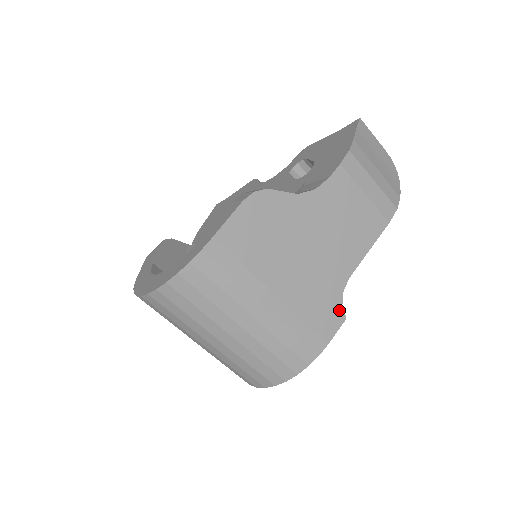
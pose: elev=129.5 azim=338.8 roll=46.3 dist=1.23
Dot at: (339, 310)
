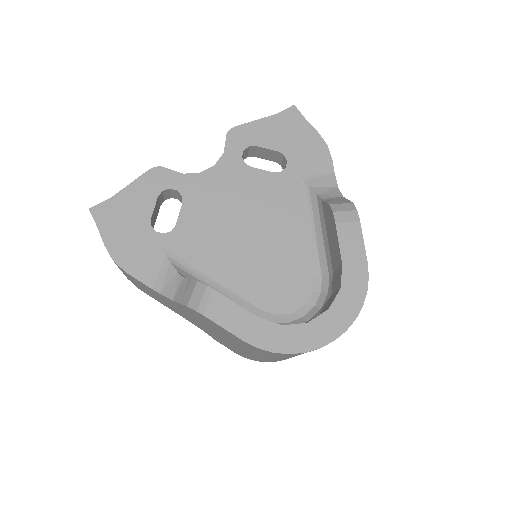
Dot at: occluded
